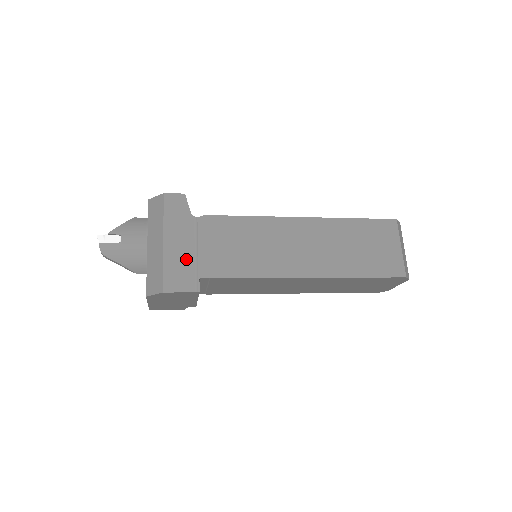
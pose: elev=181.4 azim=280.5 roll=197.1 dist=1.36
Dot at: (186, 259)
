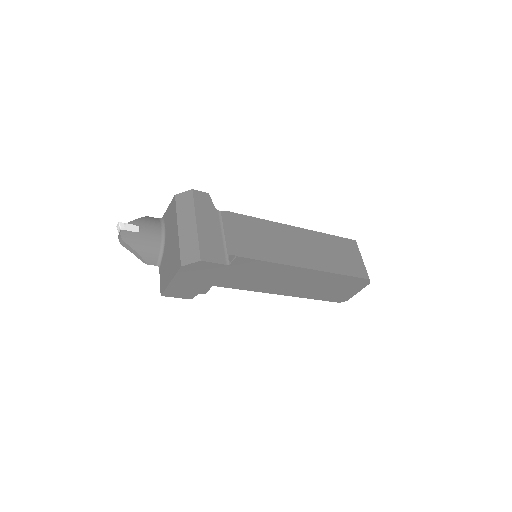
Dot at: (216, 239)
